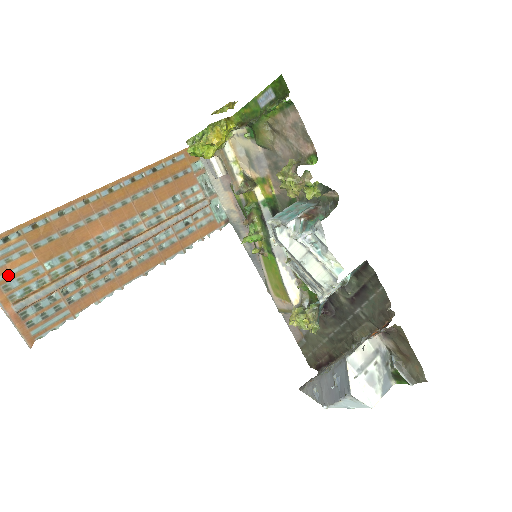
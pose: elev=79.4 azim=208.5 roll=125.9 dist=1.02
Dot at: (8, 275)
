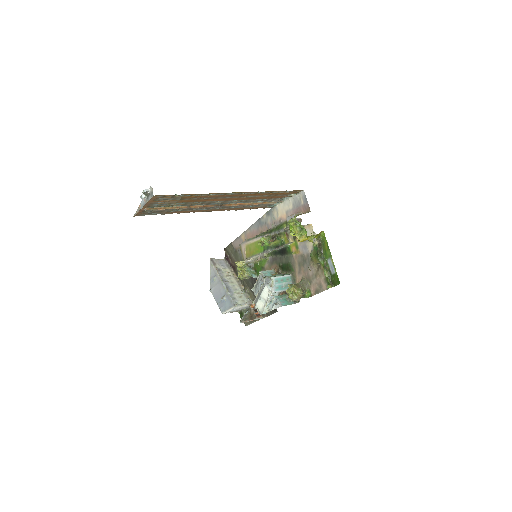
Dot at: (158, 202)
